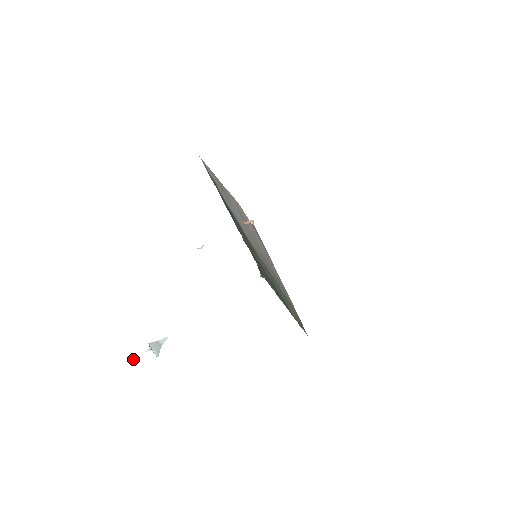
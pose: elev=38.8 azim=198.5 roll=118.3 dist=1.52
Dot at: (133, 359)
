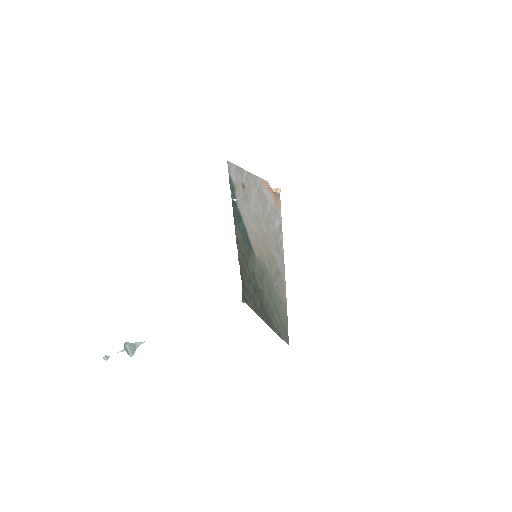
Dot at: (104, 357)
